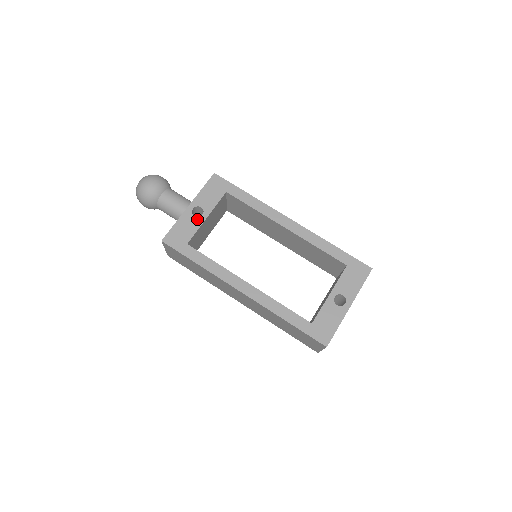
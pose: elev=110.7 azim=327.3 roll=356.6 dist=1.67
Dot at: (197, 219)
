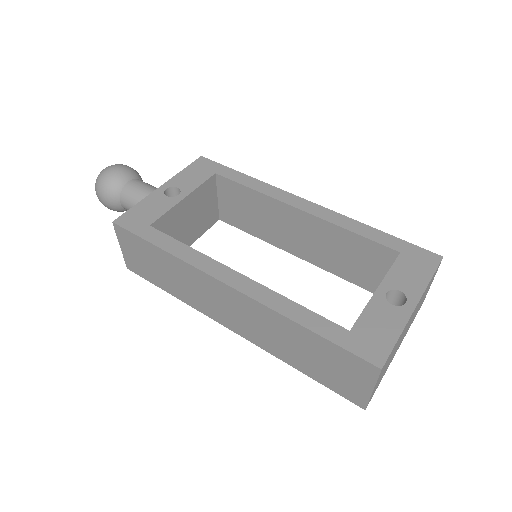
Dot at: (170, 199)
